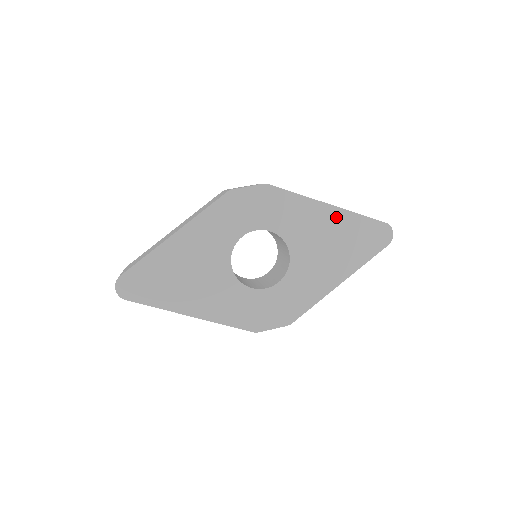
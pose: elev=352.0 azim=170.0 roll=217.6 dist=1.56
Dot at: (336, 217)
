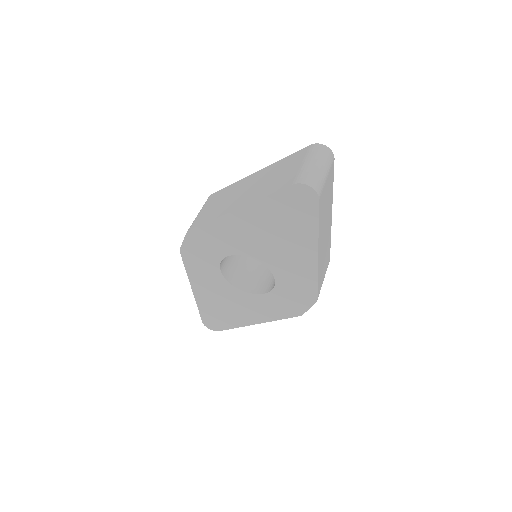
Dot at: (252, 214)
